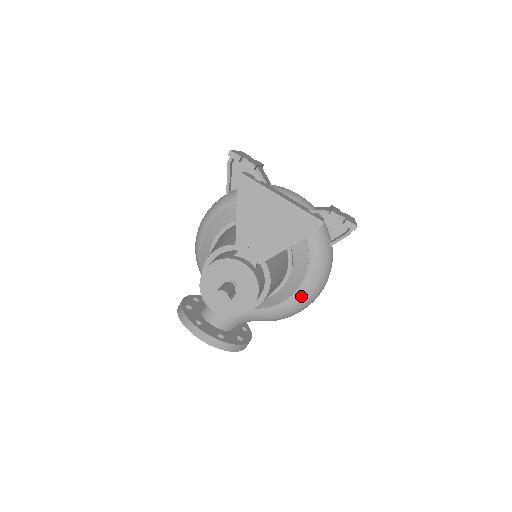
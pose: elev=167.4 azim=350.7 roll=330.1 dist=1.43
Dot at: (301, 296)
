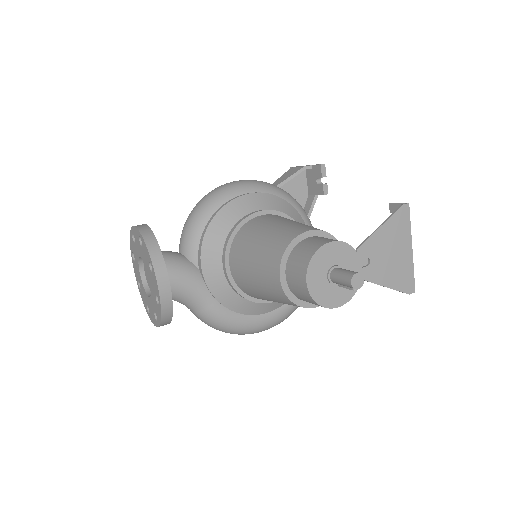
Dot at: (257, 322)
